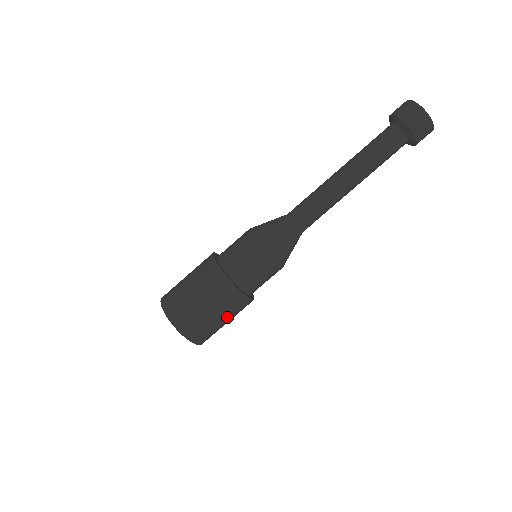
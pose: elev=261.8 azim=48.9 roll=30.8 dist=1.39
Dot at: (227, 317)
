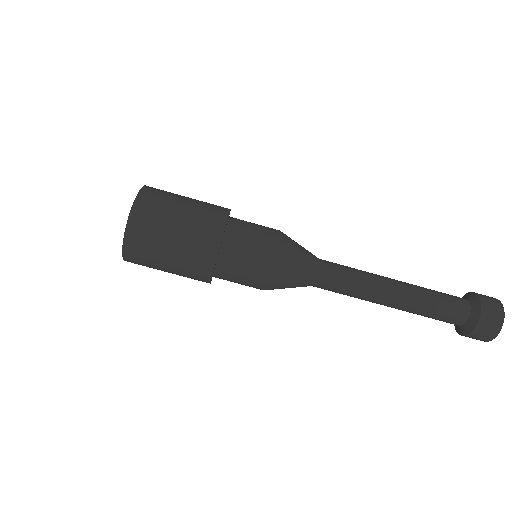
Dot at: (178, 254)
